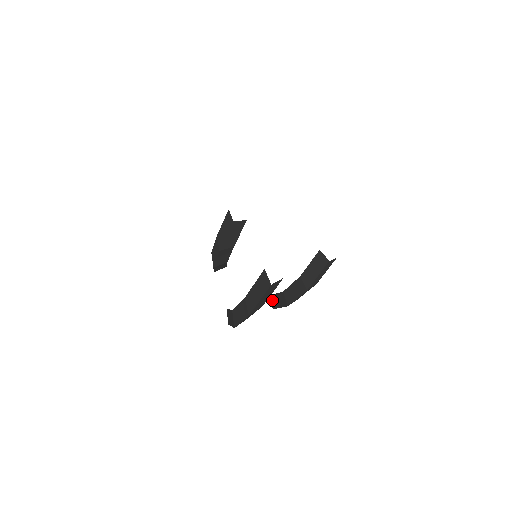
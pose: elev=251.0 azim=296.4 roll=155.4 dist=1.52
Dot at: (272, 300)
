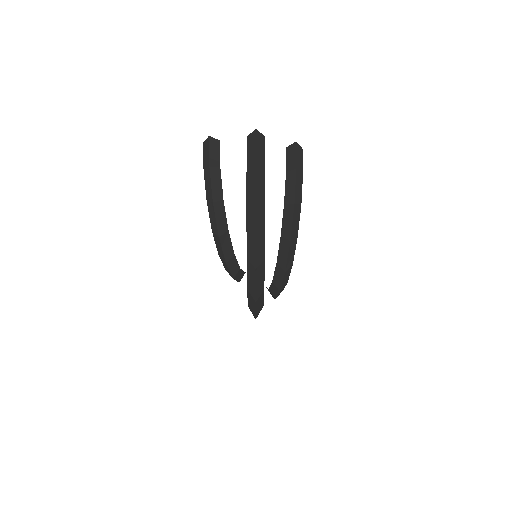
Dot at: (284, 235)
